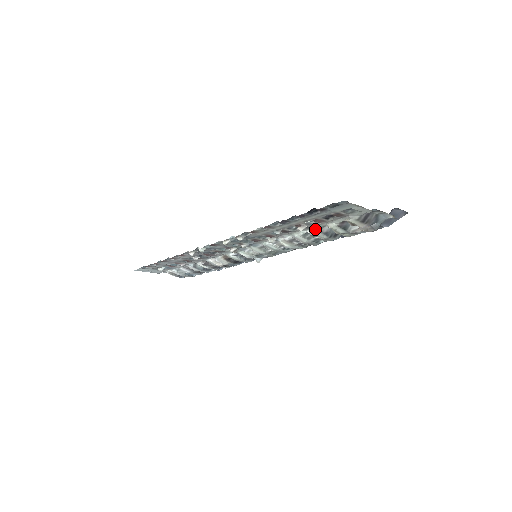
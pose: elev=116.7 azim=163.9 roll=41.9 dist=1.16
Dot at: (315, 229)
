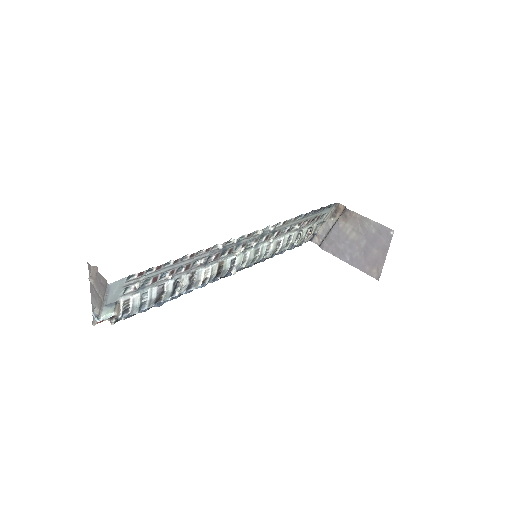
Dot at: (298, 232)
